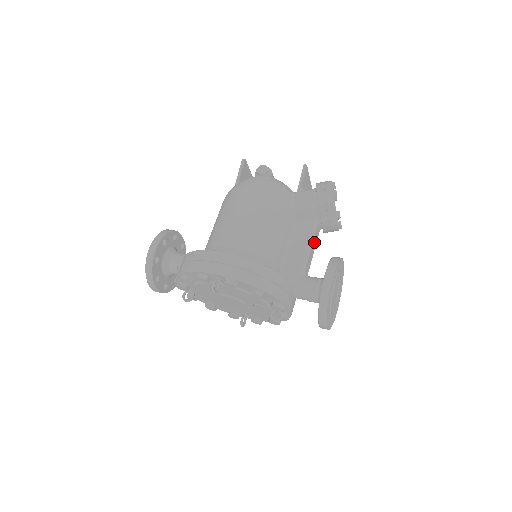
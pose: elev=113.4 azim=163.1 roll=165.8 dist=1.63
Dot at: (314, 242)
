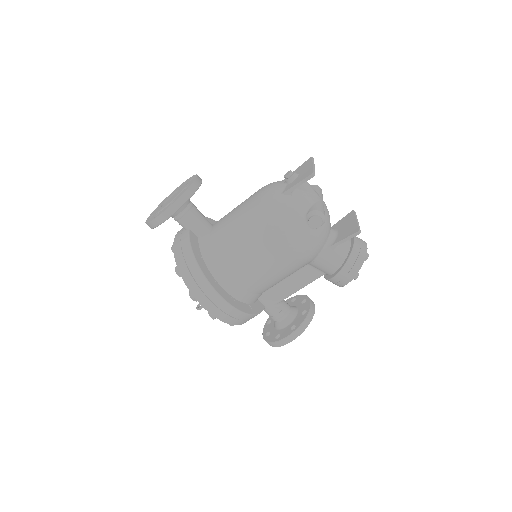
Dot at: occluded
